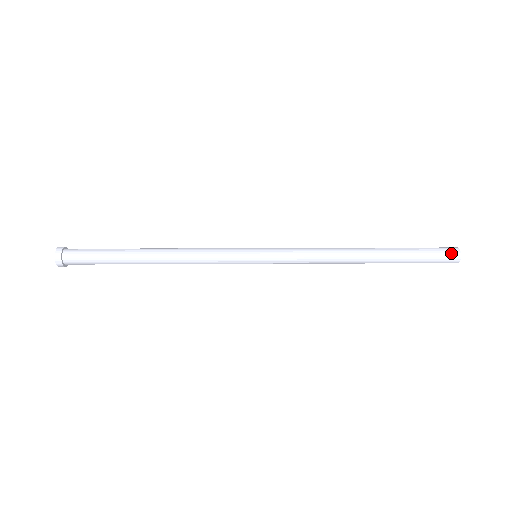
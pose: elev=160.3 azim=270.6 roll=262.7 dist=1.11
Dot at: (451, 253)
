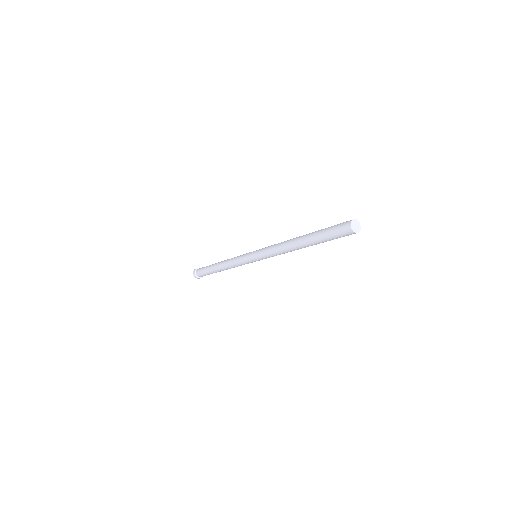
Dot at: (344, 226)
